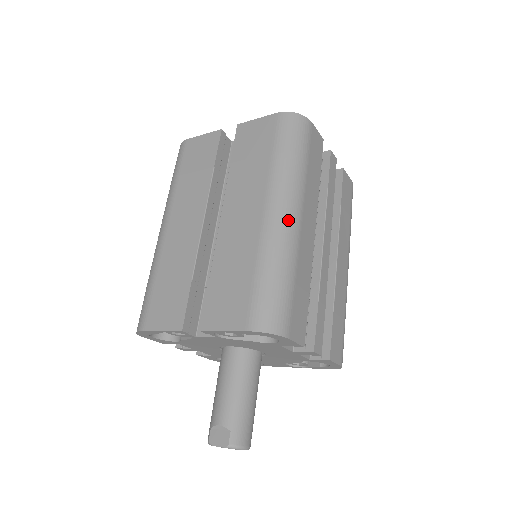
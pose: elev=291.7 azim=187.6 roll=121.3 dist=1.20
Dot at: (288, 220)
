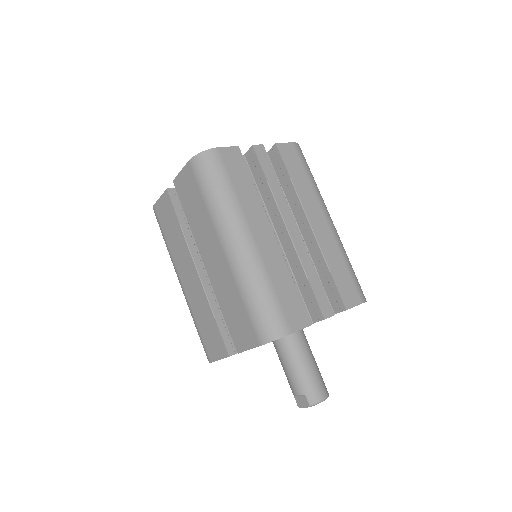
Dot at: (242, 248)
